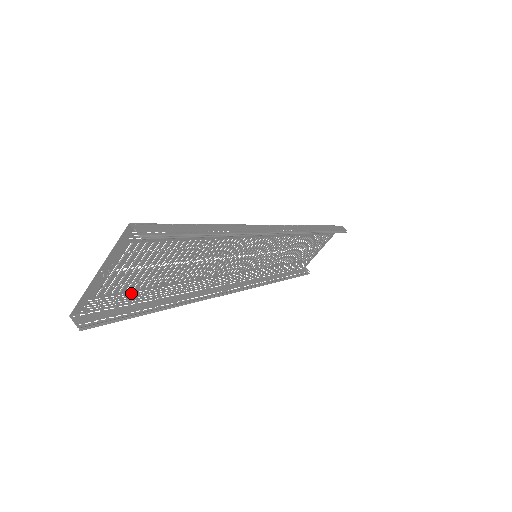
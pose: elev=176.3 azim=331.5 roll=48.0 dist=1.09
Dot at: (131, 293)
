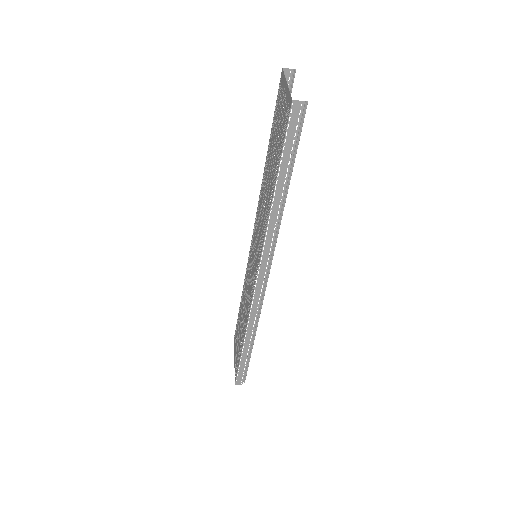
Dot at: (280, 146)
